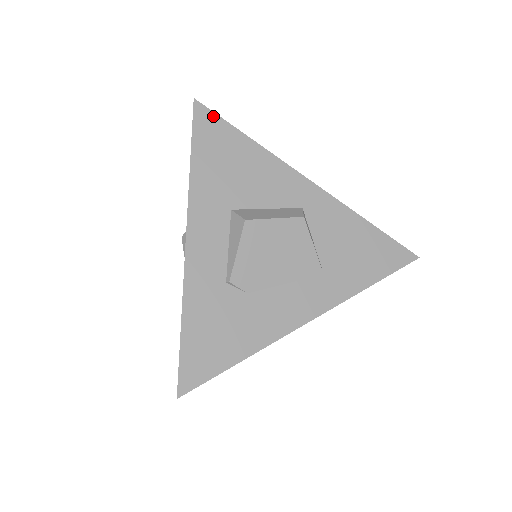
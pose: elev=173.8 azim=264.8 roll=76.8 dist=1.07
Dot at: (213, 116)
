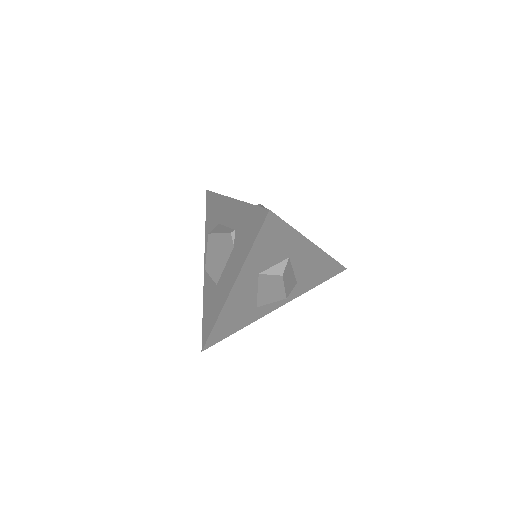
Dot at: occluded
